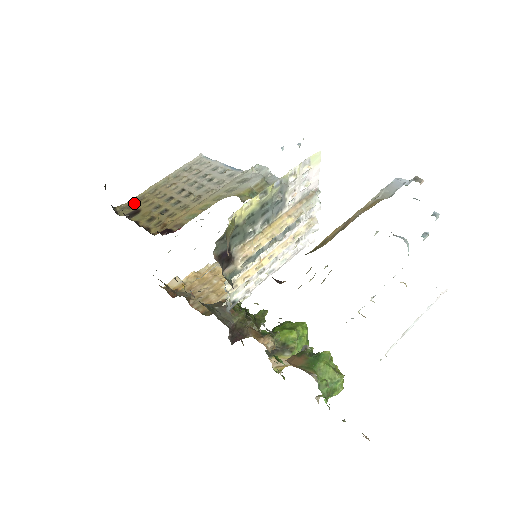
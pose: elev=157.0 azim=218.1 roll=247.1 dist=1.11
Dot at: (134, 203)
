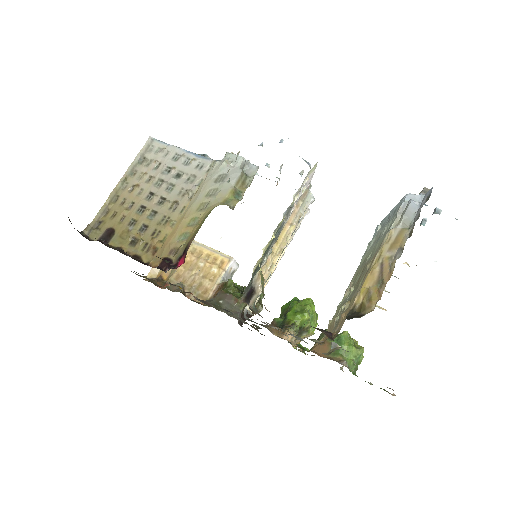
Dot at: (100, 219)
